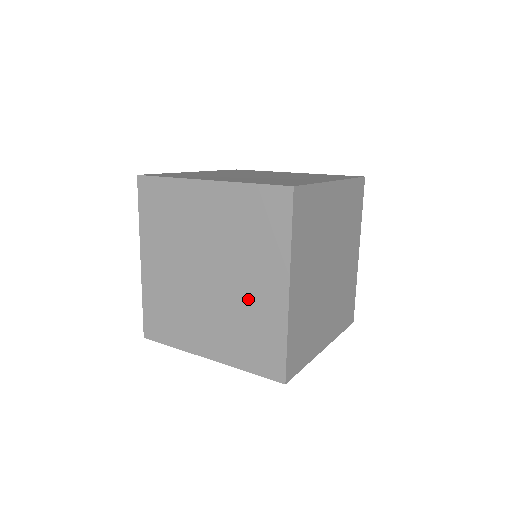
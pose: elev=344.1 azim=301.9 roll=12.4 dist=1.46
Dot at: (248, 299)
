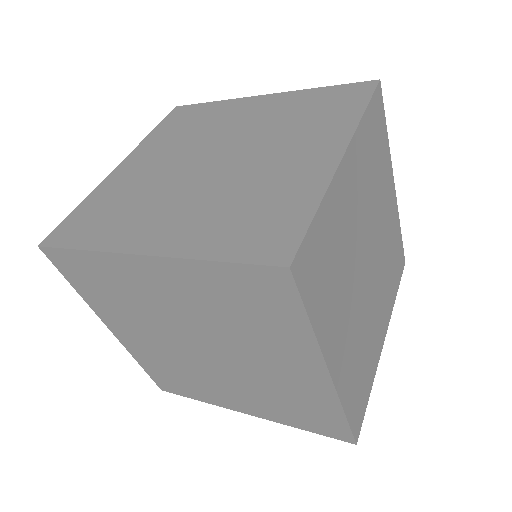
Dot at: (273, 377)
